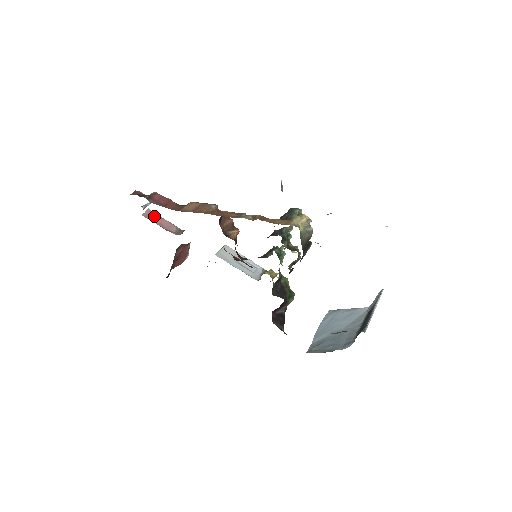
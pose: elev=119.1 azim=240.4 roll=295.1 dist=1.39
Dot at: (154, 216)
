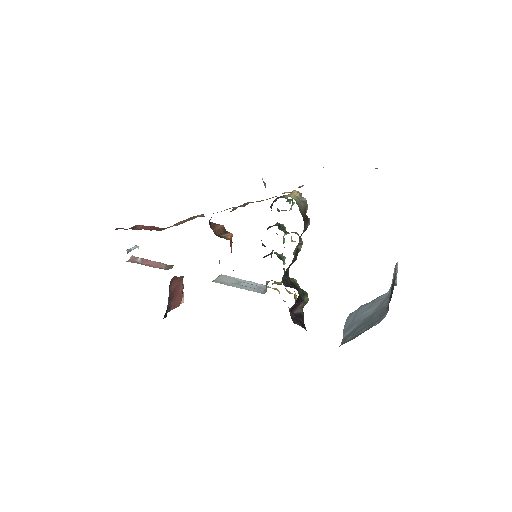
Dot at: (140, 260)
